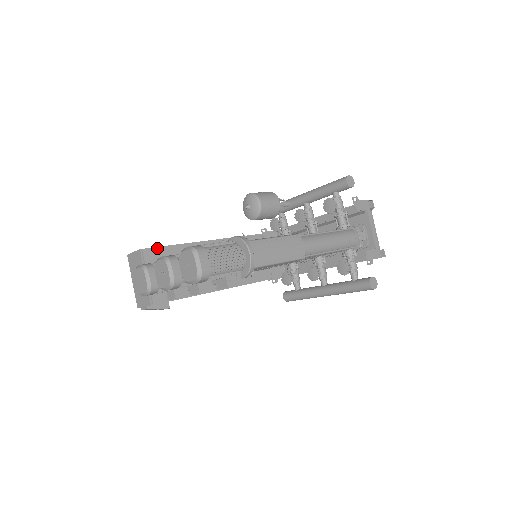
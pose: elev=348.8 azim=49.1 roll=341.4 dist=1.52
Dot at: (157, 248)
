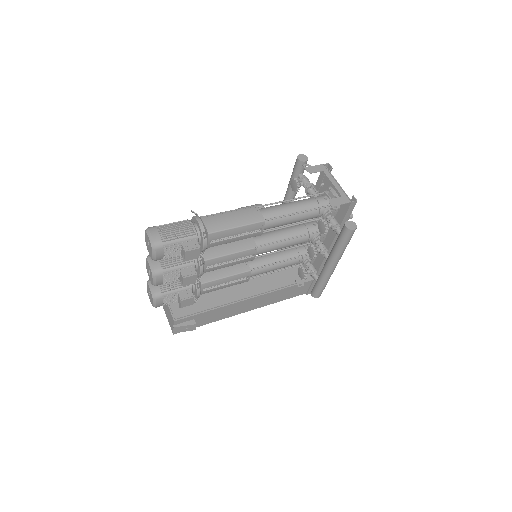
Dot at: occluded
